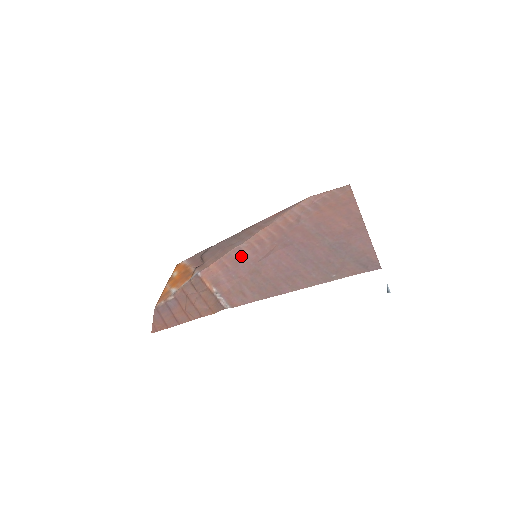
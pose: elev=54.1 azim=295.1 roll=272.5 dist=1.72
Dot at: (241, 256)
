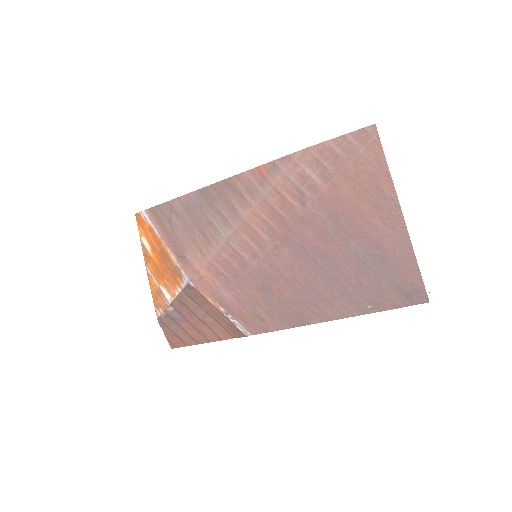
Dot at: (237, 261)
